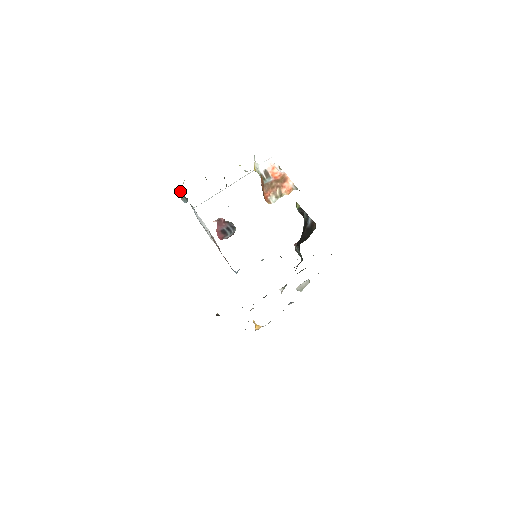
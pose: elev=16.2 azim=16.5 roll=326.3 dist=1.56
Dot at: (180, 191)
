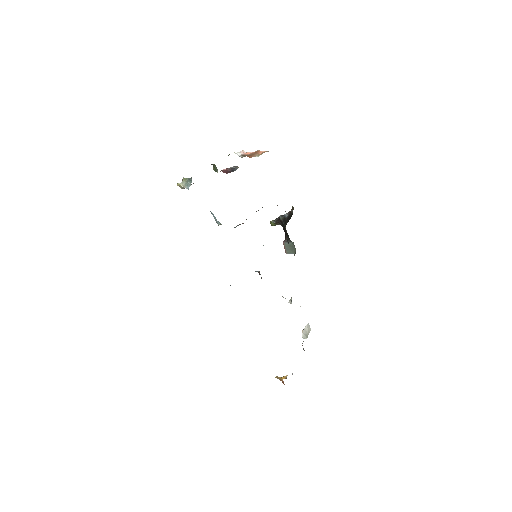
Dot at: (183, 181)
